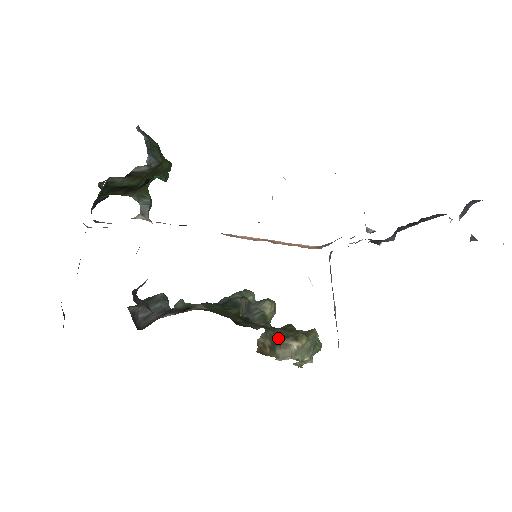
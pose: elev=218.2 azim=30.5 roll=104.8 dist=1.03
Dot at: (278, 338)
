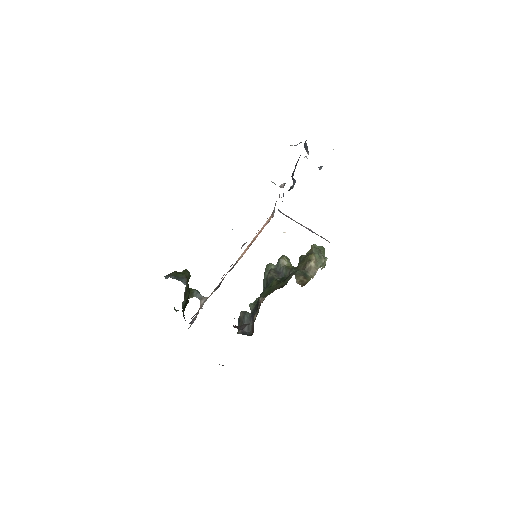
Dot at: (303, 270)
